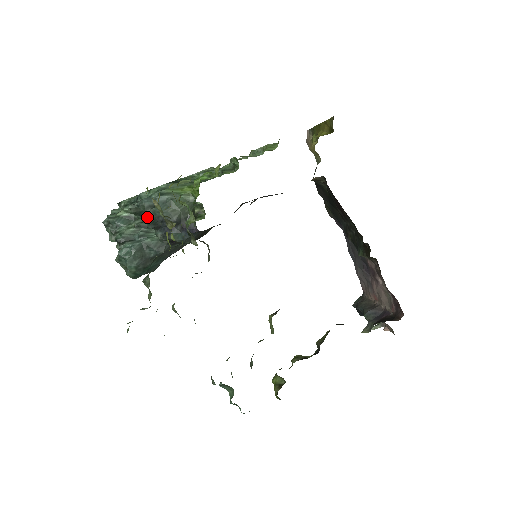
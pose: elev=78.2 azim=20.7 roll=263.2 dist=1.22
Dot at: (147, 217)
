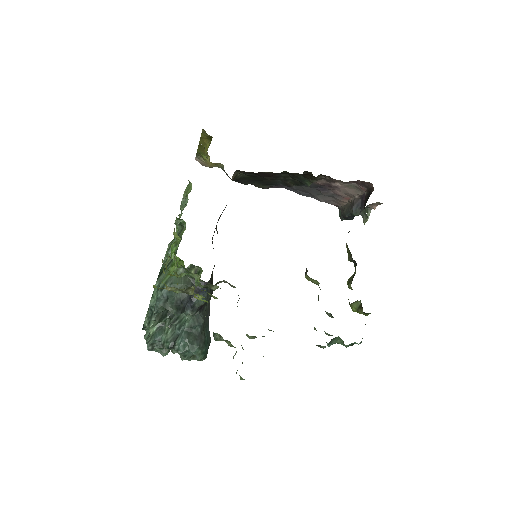
Dot at: (170, 310)
